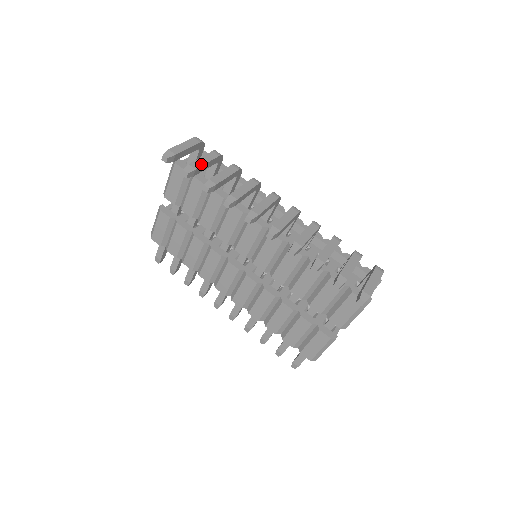
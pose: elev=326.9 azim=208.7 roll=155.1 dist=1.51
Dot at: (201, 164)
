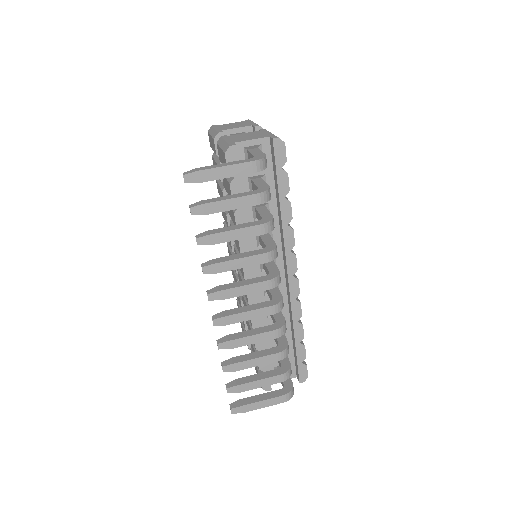
Dot at: (219, 210)
